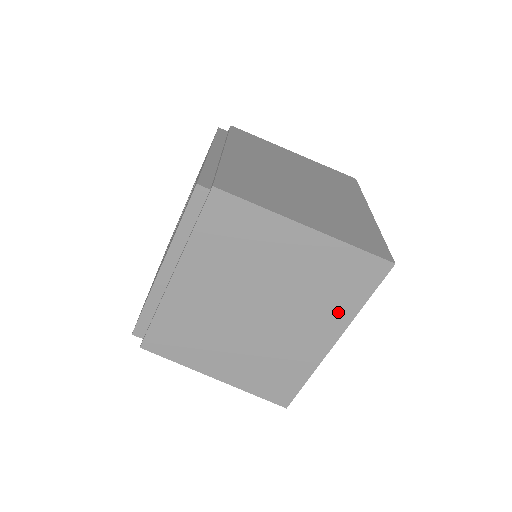
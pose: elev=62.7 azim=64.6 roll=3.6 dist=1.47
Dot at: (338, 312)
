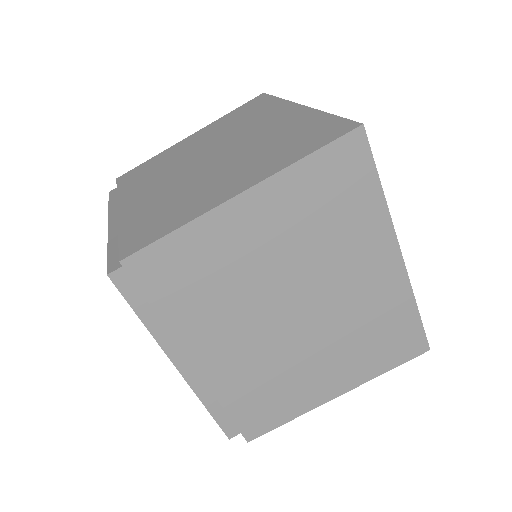
Dot at: (270, 110)
